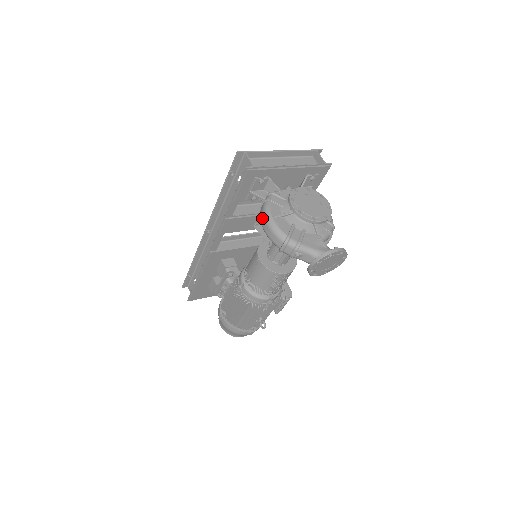
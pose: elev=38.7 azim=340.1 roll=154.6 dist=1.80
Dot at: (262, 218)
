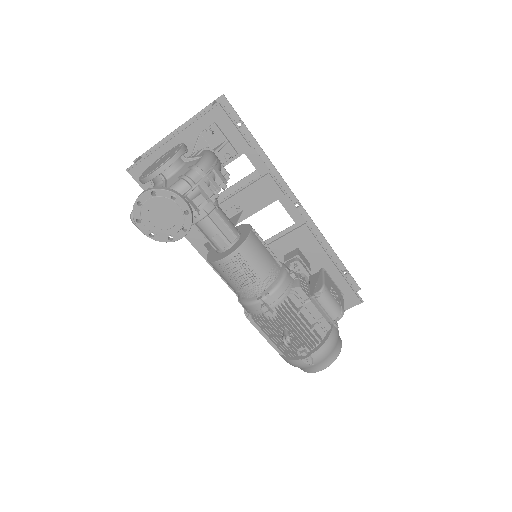
Dot at: occluded
